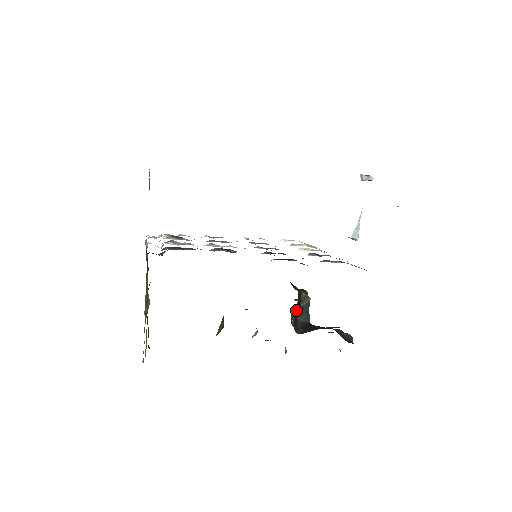
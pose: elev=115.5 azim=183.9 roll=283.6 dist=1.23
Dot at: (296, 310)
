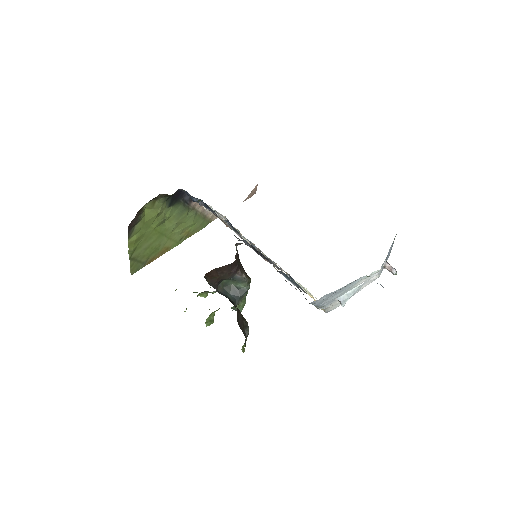
Dot at: (221, 269)
